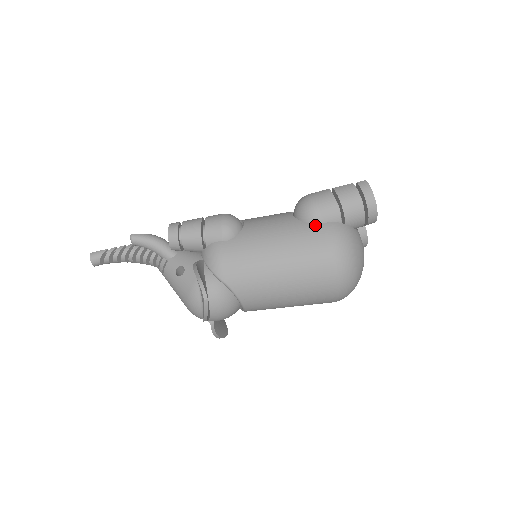
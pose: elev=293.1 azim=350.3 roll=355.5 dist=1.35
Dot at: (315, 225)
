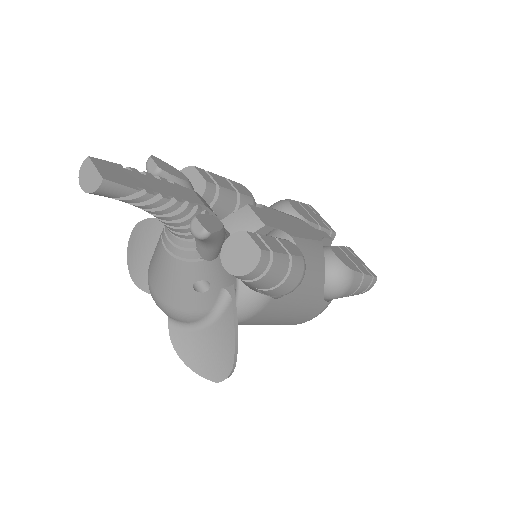
Dot at: (325, 302)
